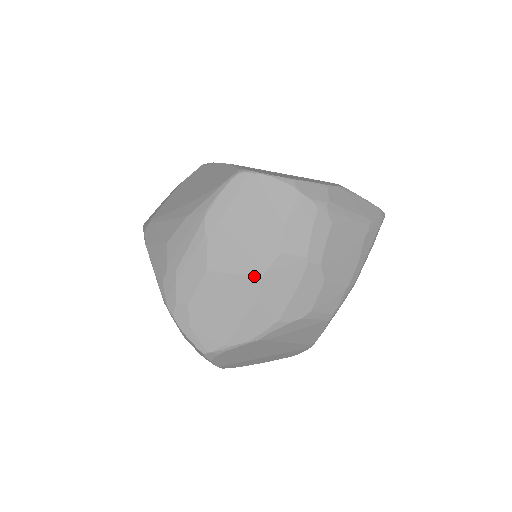
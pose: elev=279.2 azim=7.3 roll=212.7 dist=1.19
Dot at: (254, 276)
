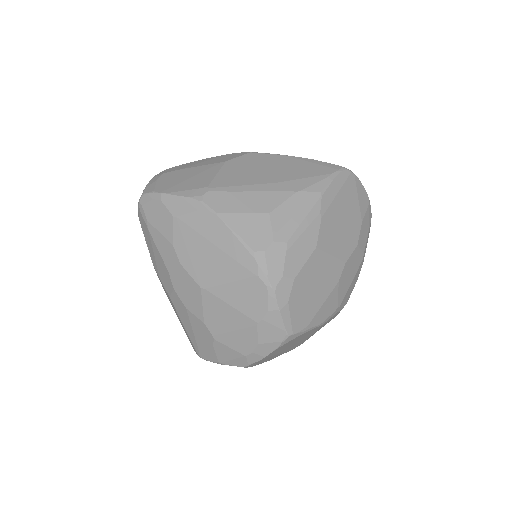
Dot at: (342, 261)
